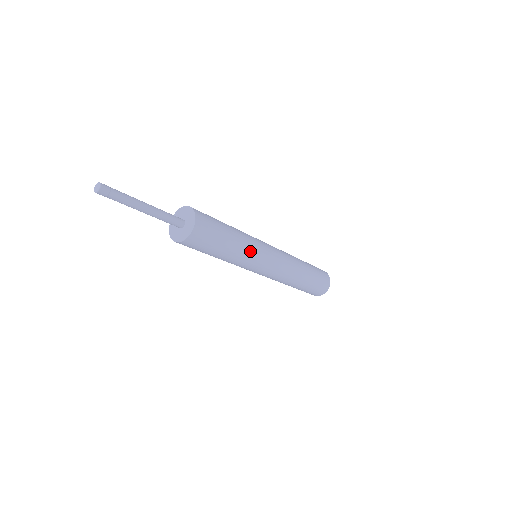
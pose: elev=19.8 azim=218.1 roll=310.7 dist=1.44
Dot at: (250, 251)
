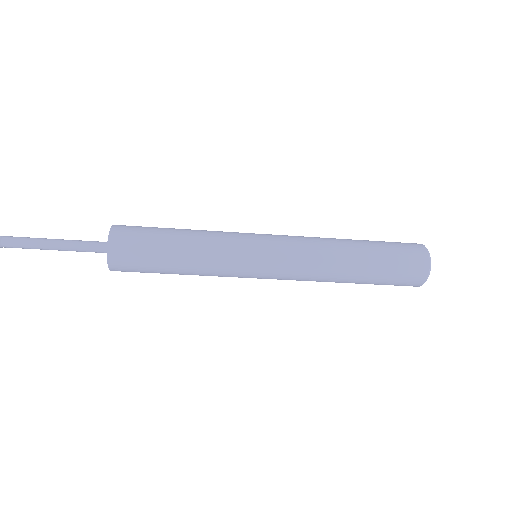
Dot at: (219, 239)
